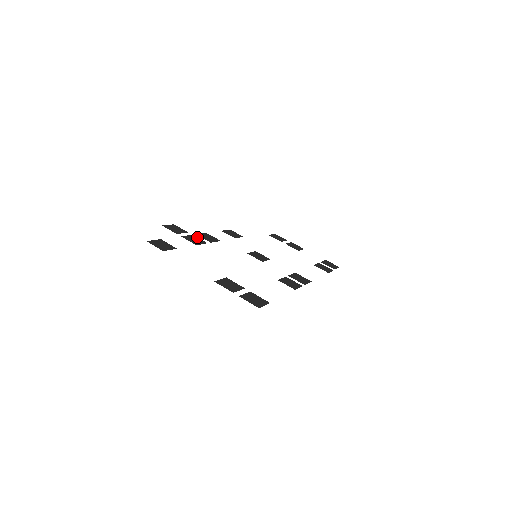
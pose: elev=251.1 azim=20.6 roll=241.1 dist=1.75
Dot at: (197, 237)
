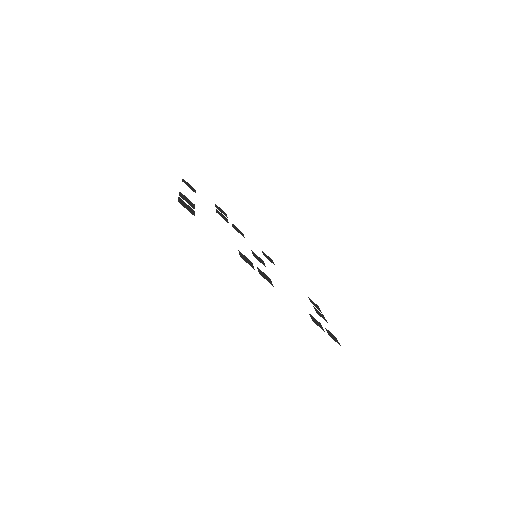
Dot at: occluded
